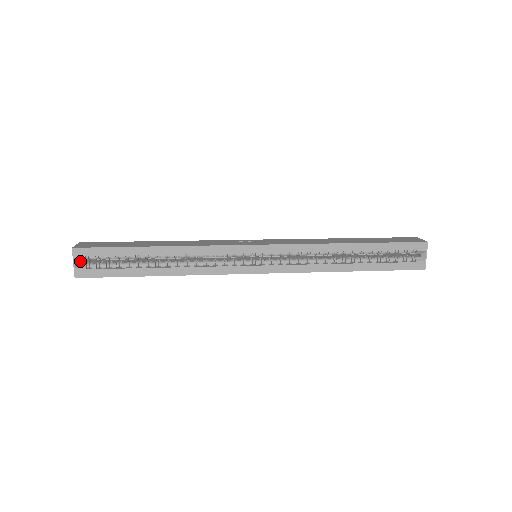
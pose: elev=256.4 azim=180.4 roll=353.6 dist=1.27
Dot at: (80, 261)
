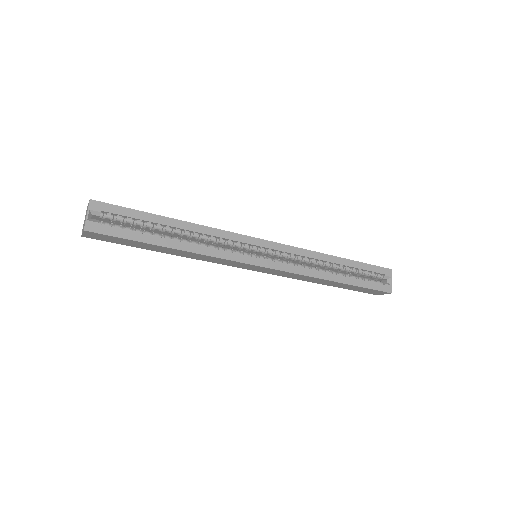
Dot at: (90, 218)
